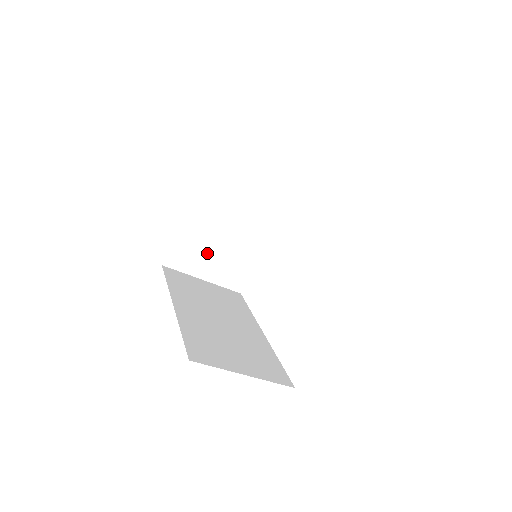
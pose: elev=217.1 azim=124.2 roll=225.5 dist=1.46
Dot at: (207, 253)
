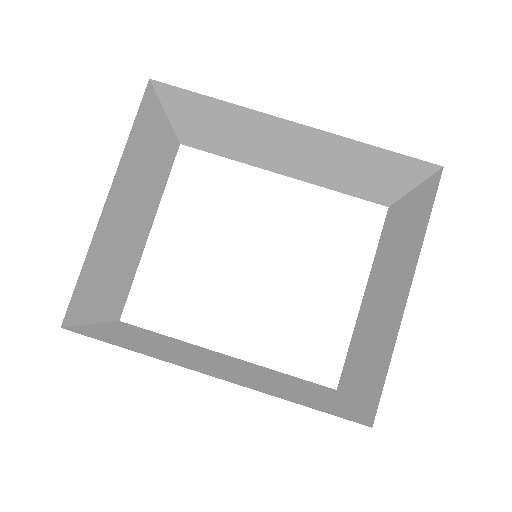
Dot at: (105, 276)
